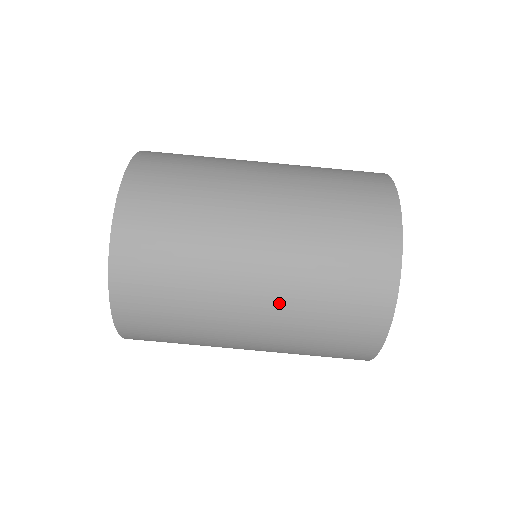
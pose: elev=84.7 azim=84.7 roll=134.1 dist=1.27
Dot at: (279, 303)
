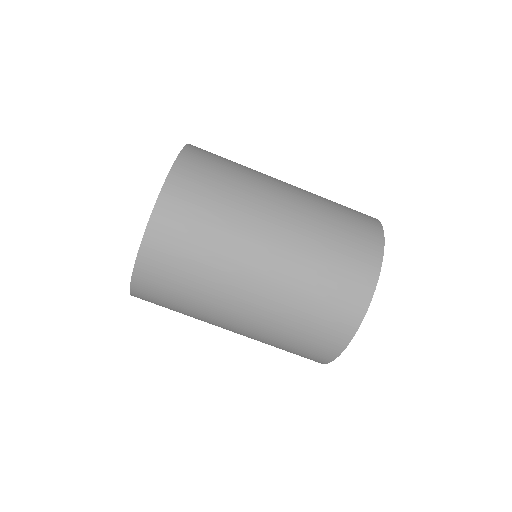
Dot at: (292, 248)
